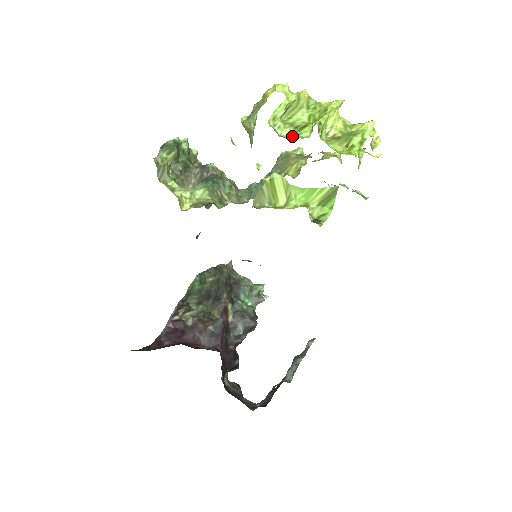
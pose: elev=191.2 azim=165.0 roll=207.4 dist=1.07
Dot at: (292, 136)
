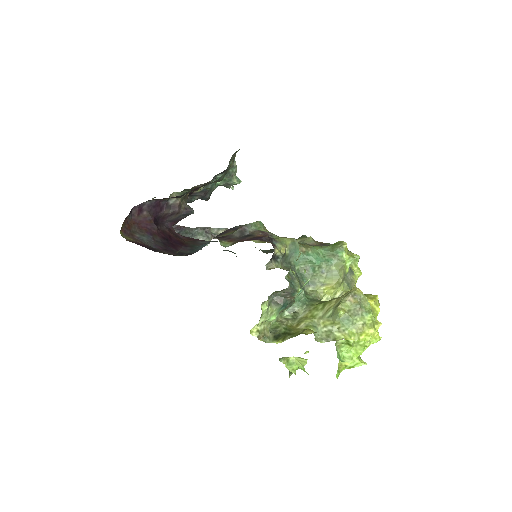
Dot at: (339, 345)
